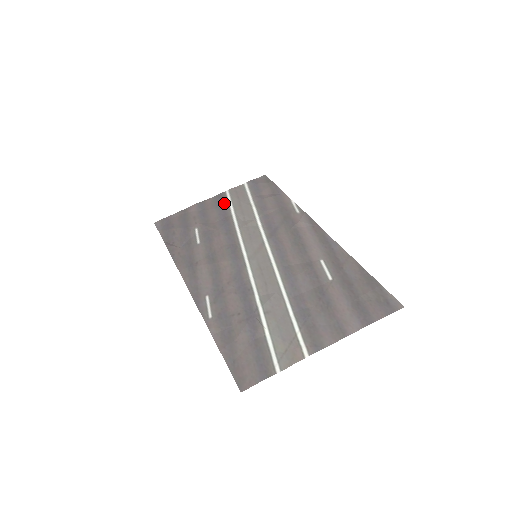
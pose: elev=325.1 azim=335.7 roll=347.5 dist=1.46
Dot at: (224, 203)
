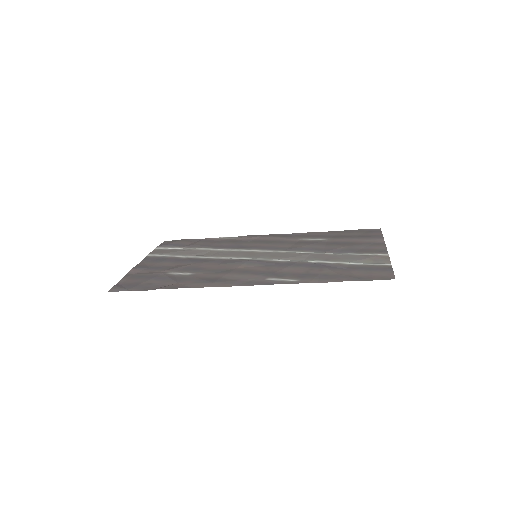
Dot at: (162, 258)
